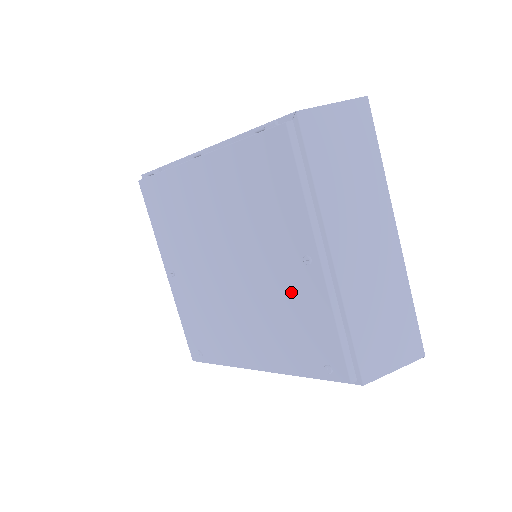
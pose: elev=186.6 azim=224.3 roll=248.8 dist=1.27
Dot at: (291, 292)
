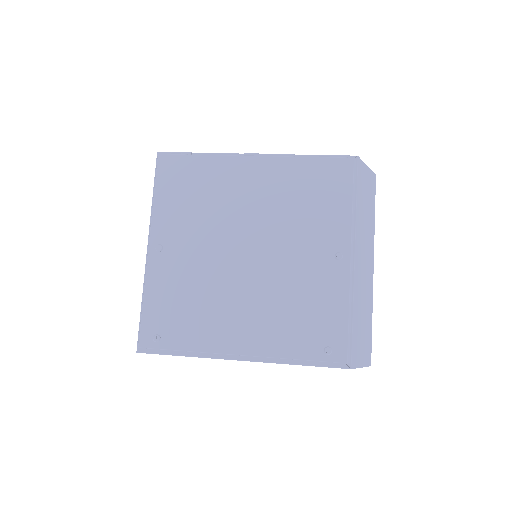
Dot at: (312, 280)
